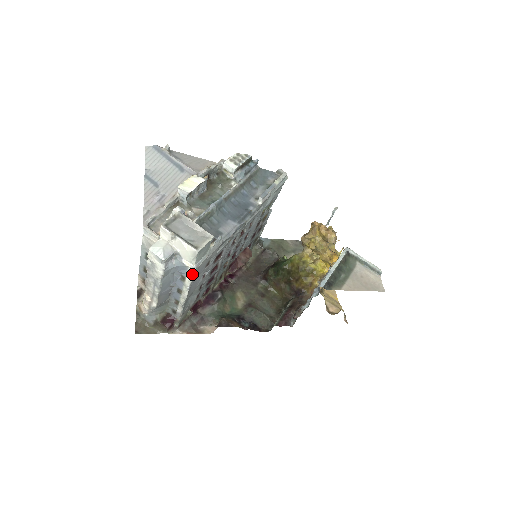
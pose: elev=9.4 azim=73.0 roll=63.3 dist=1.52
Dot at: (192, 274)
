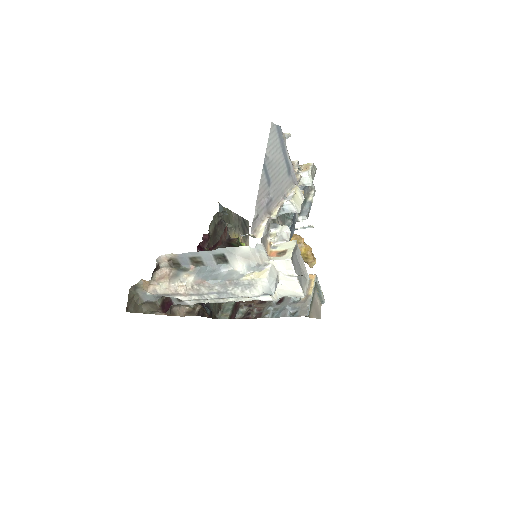
Dot at: (265, 300)
